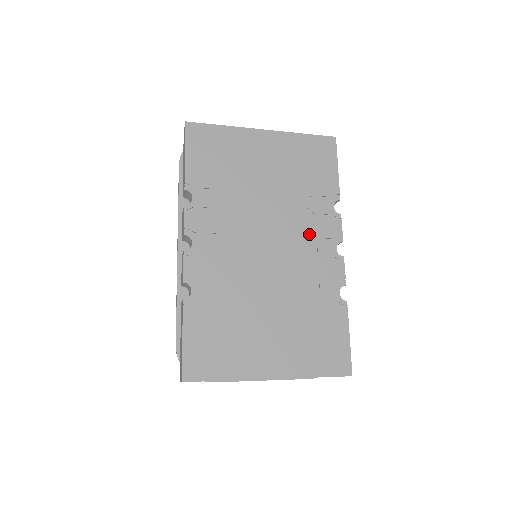
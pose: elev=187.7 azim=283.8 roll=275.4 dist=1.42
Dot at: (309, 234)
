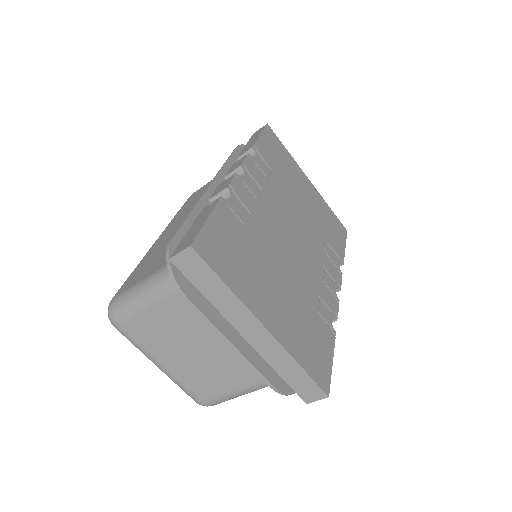
Dot at: (321, 261)
